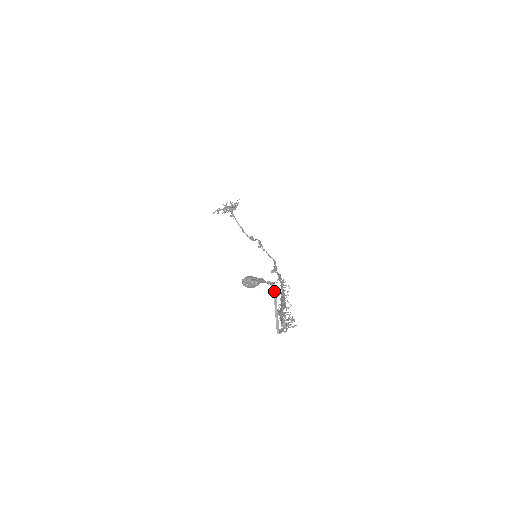
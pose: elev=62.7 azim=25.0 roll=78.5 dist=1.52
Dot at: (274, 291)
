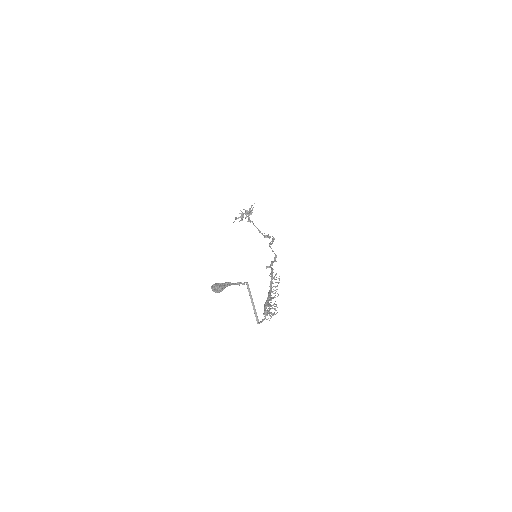
Dot at: (248, 289)
